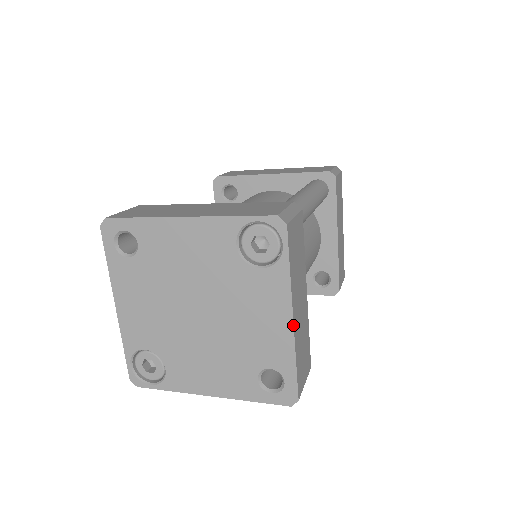
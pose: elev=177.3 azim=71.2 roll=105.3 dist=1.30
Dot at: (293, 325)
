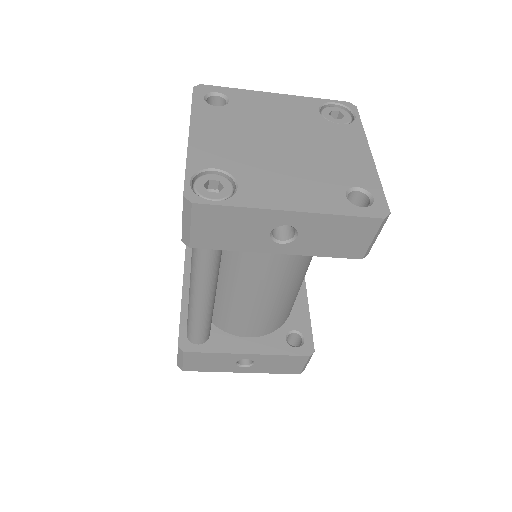
Dot at: (372, 158)
